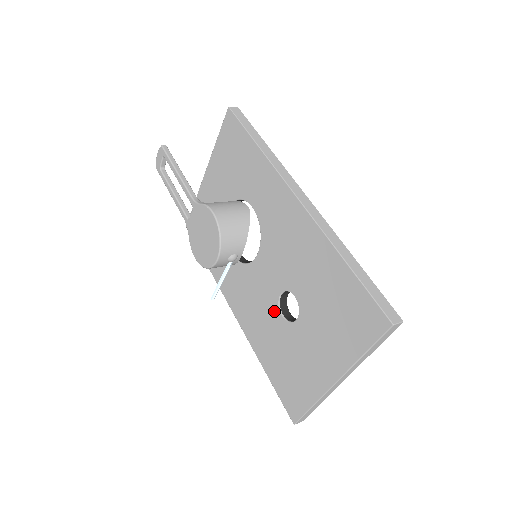
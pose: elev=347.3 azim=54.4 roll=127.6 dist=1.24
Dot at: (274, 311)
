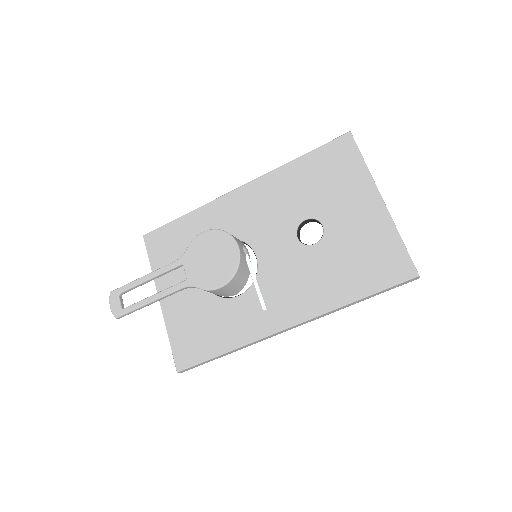
Dot at: (308, 253)
